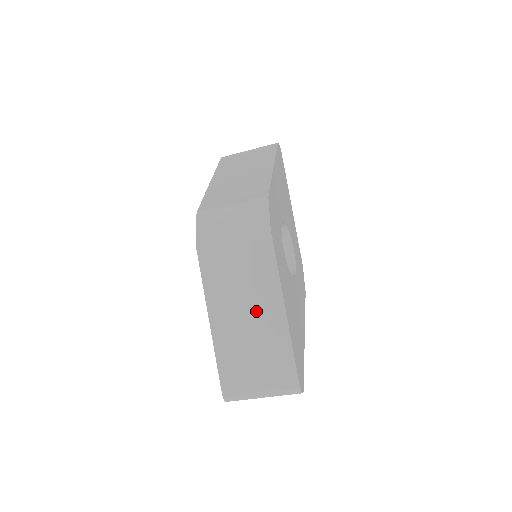
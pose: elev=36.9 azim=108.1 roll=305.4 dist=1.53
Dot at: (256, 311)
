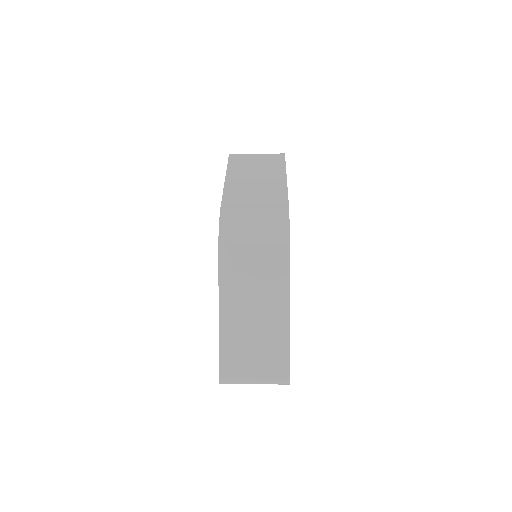
Dot at: (264, 310)
